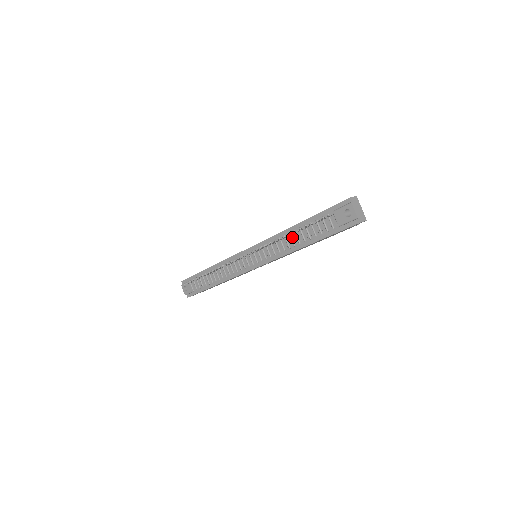
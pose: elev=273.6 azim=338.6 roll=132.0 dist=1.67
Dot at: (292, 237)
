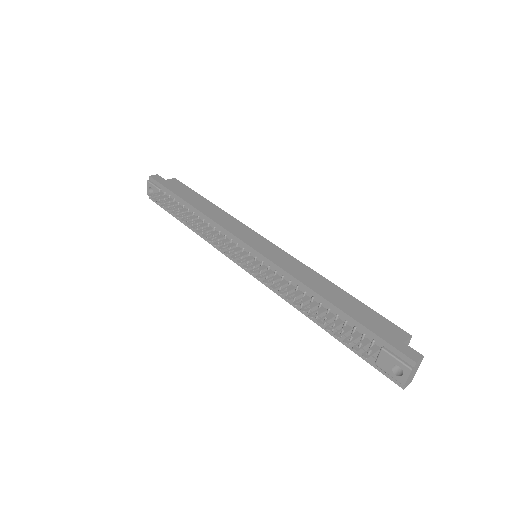
Dot at: (312, 303)
